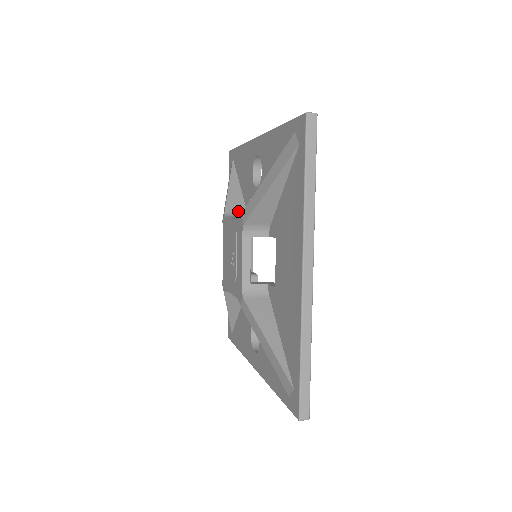
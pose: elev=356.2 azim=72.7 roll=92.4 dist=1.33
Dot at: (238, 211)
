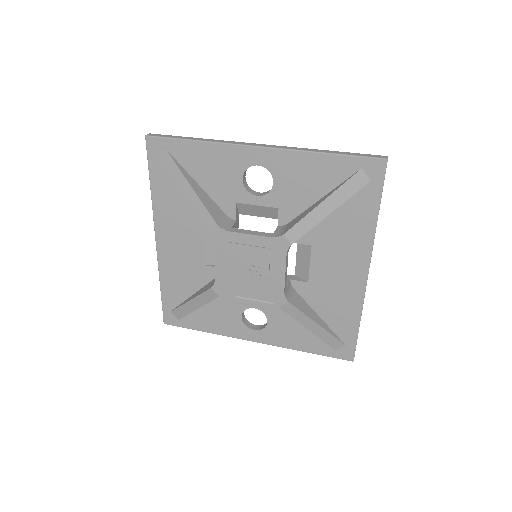
Dot at: (222, 217)
